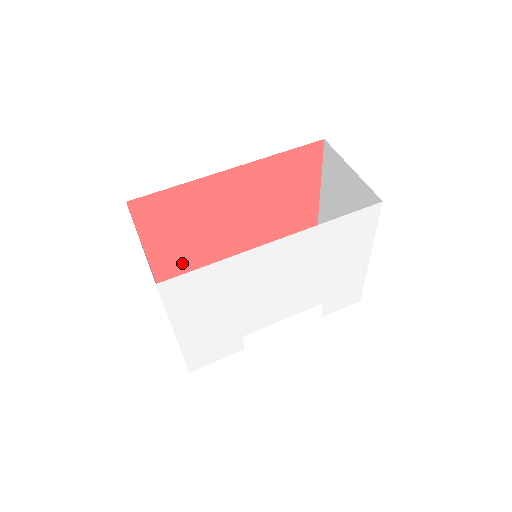
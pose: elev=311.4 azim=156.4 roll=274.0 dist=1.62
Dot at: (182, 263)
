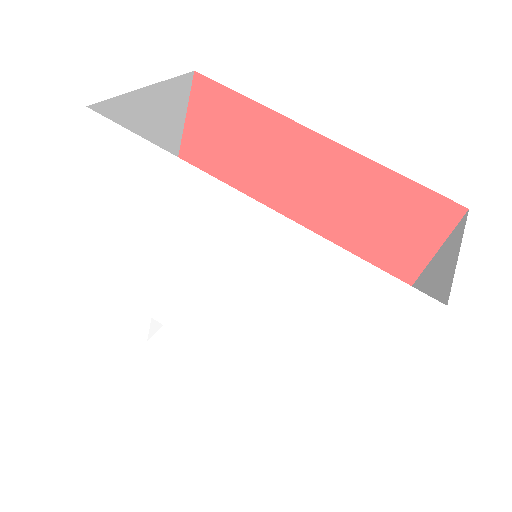
Dot at: occluded
